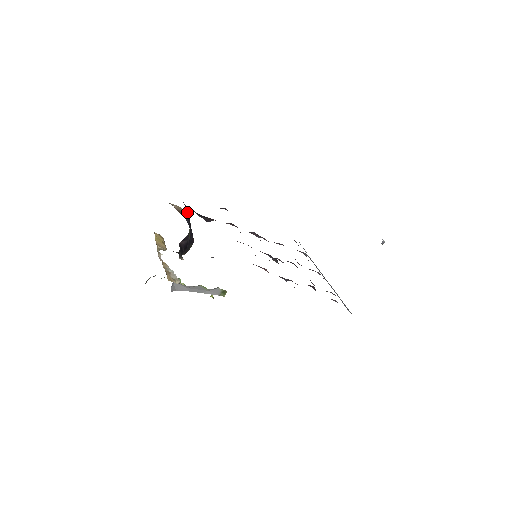
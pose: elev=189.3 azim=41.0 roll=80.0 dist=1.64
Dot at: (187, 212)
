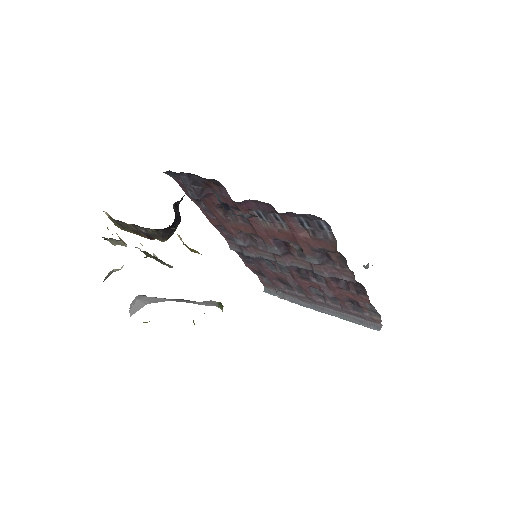
Dot at: occluded
